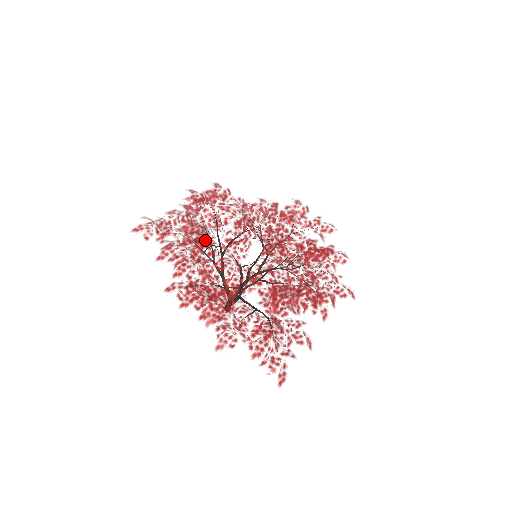
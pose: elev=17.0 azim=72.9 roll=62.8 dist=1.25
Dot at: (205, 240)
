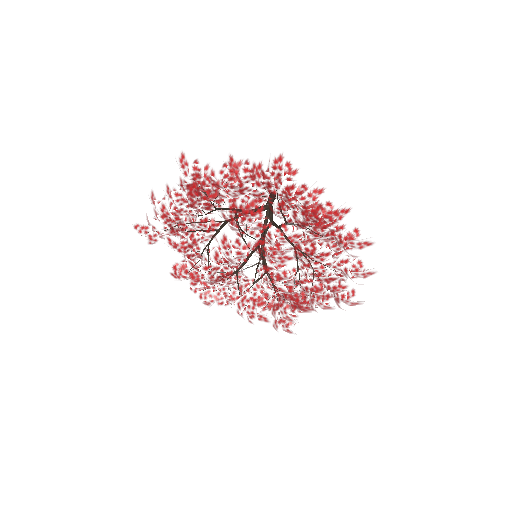
Dot at: (196, 256)
